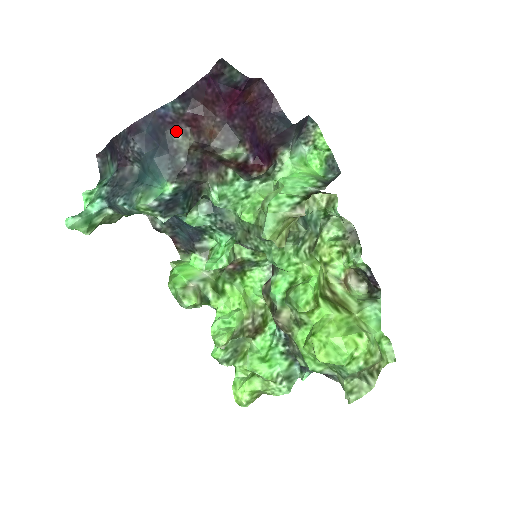
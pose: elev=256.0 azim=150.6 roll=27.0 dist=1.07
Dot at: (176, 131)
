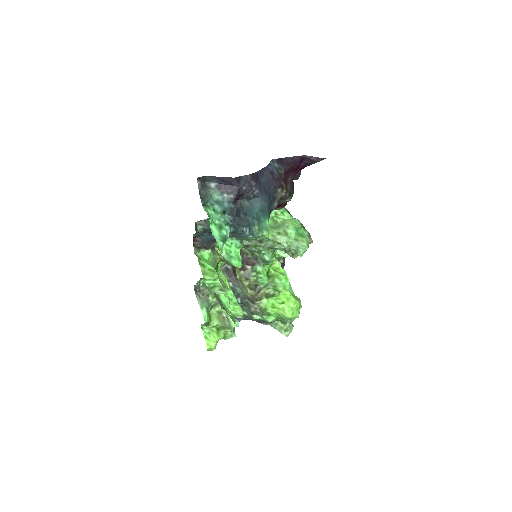
Dot at: (280, 186)
